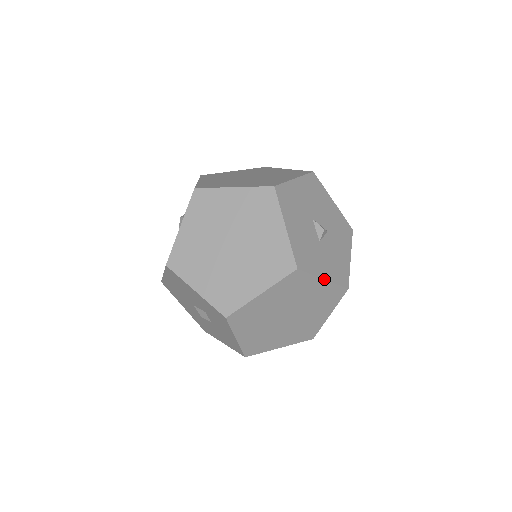
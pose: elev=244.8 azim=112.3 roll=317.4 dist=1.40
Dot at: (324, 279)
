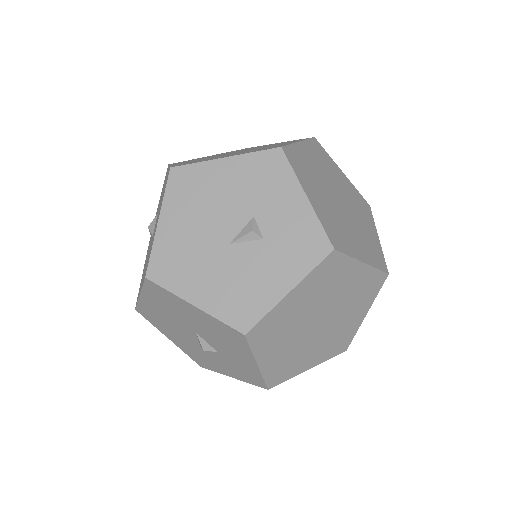
Dot at: occluded
